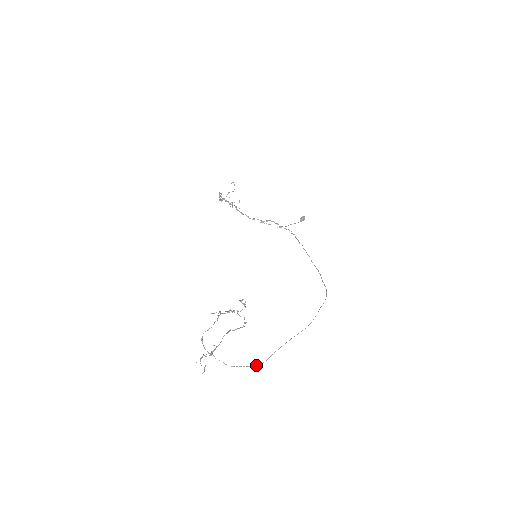
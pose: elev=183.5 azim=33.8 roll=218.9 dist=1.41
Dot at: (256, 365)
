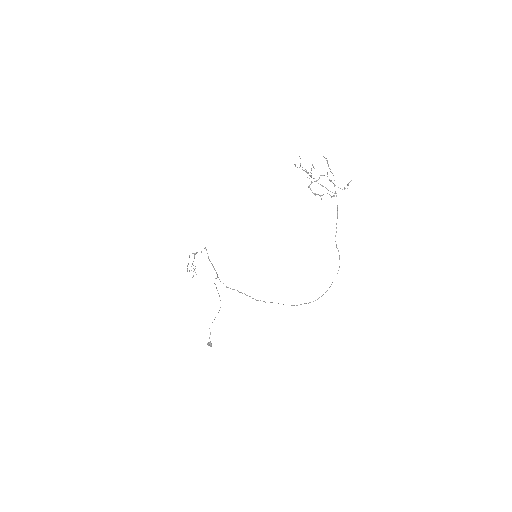
Dot at: (337, 205)
